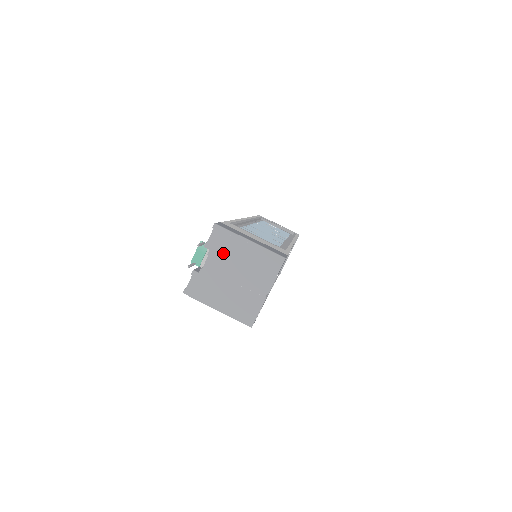
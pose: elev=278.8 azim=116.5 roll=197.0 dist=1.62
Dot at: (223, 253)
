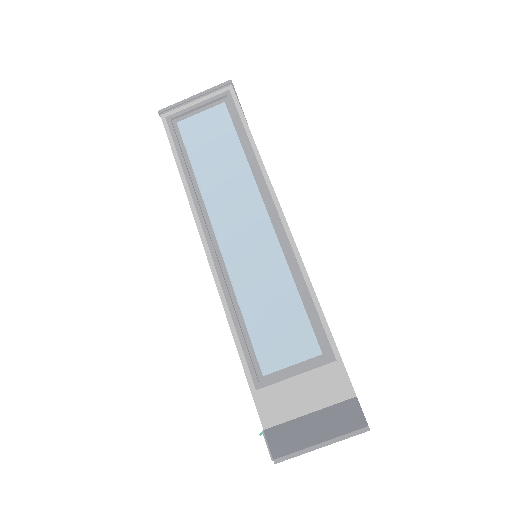
Dot at: occluded
